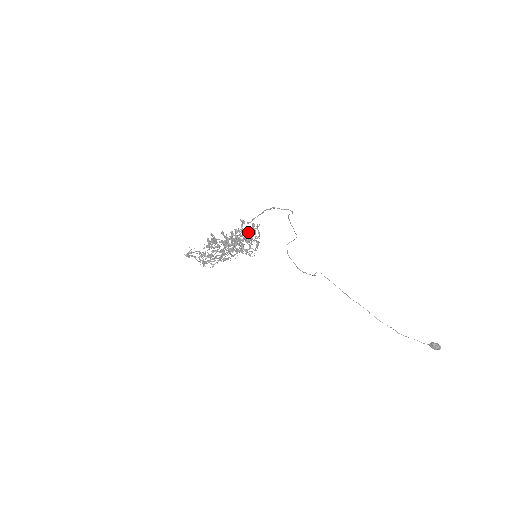
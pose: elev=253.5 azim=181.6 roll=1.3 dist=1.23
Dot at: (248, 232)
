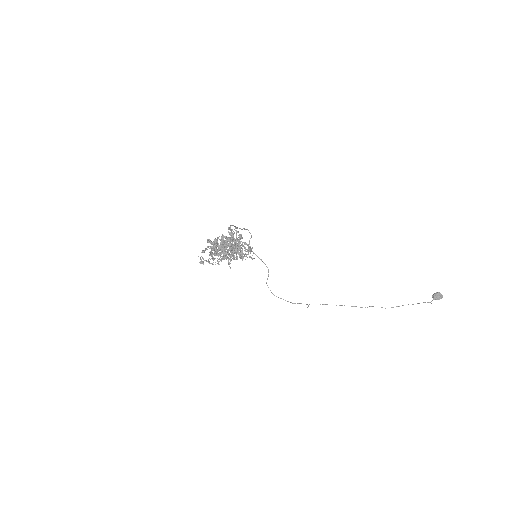
Dot at: occluded
